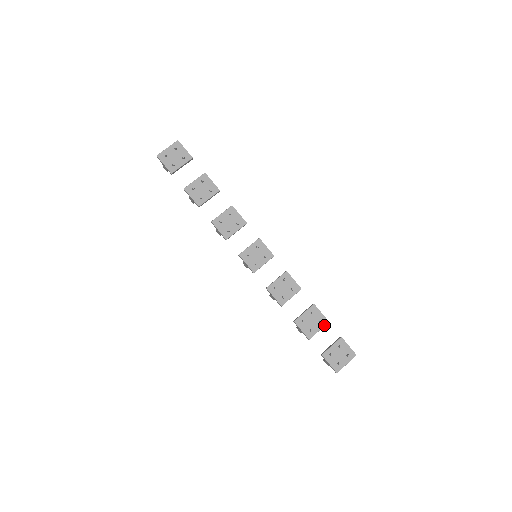
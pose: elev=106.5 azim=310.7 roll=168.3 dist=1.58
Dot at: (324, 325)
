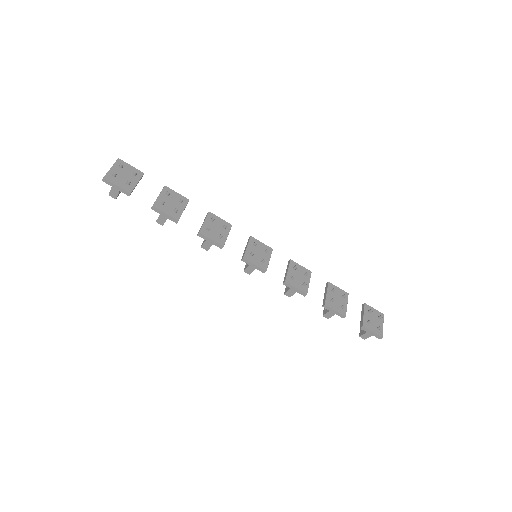
Dot at: (347, 298)
